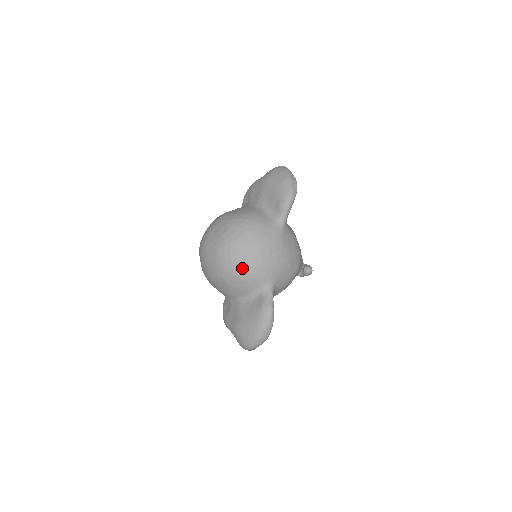
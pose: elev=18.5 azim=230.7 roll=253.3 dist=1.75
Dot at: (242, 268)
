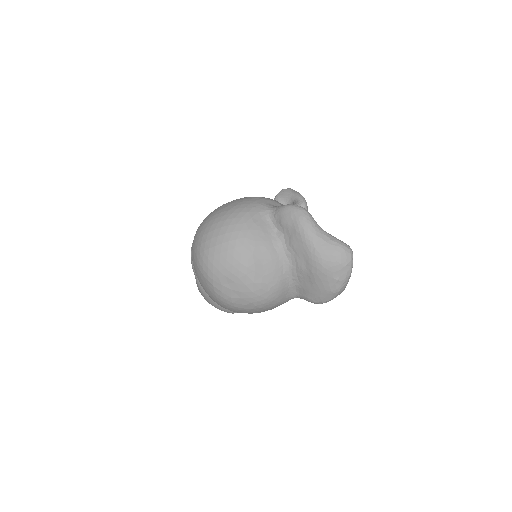
Dot at: (233, 311)
